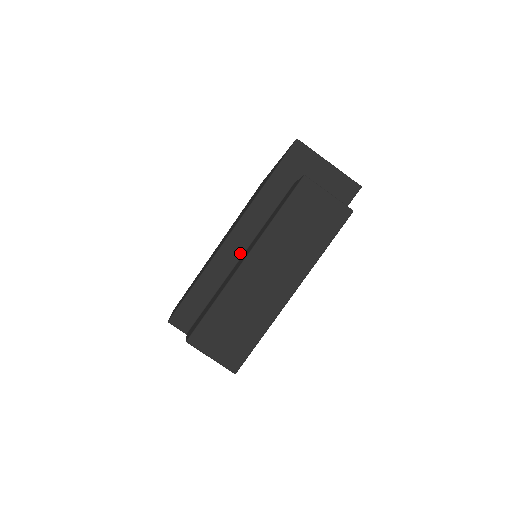
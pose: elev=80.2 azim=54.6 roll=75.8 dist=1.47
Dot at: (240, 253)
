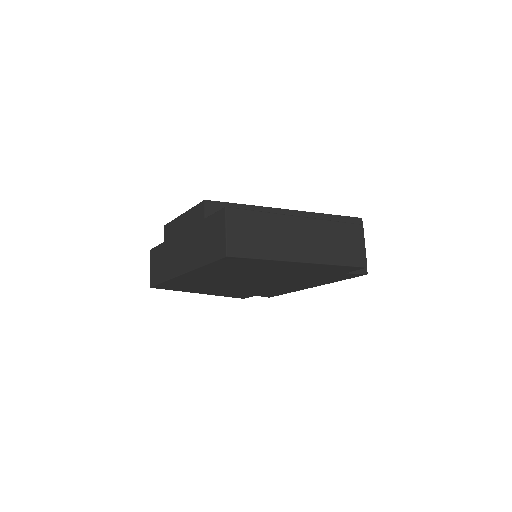
Dot at: occluded
